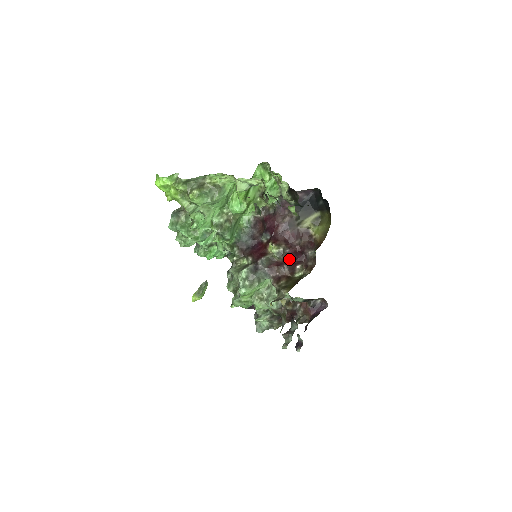
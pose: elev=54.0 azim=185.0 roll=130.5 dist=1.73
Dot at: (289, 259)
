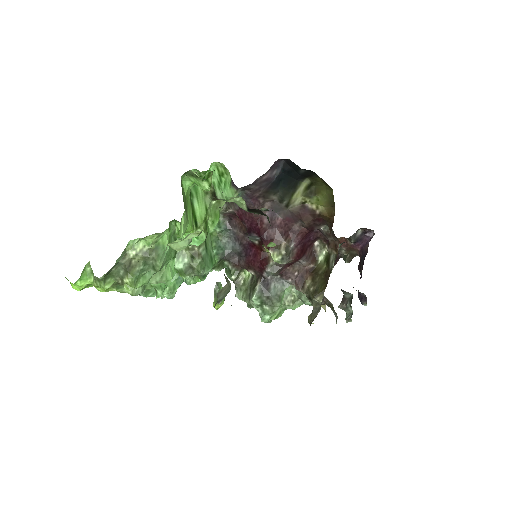
Dot at: (300, 251)
